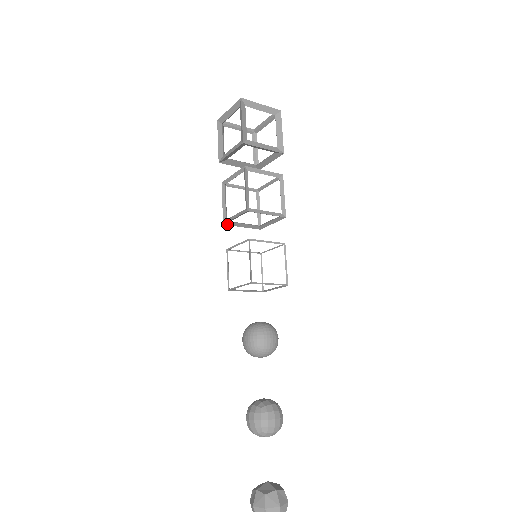
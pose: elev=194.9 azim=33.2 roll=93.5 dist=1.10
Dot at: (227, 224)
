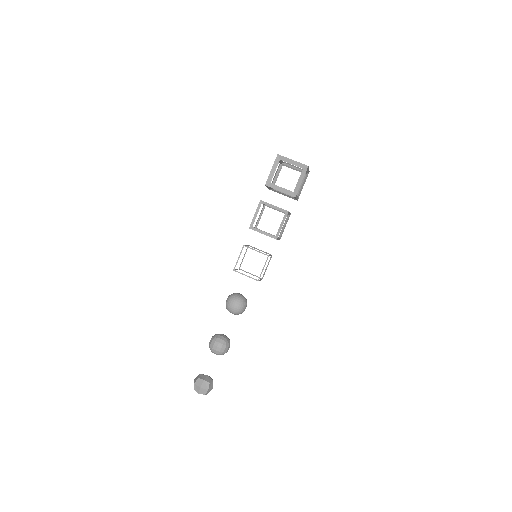
Dot at: occluded
